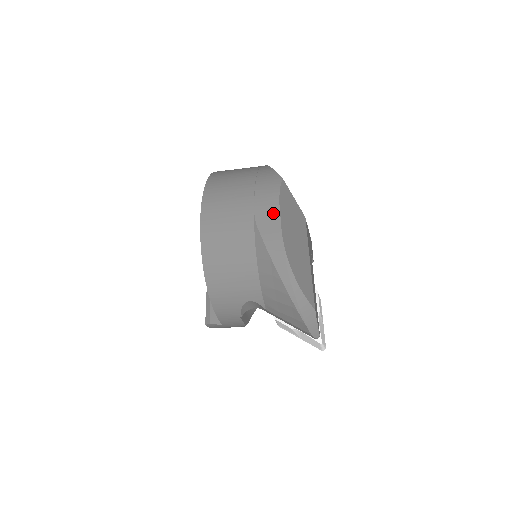
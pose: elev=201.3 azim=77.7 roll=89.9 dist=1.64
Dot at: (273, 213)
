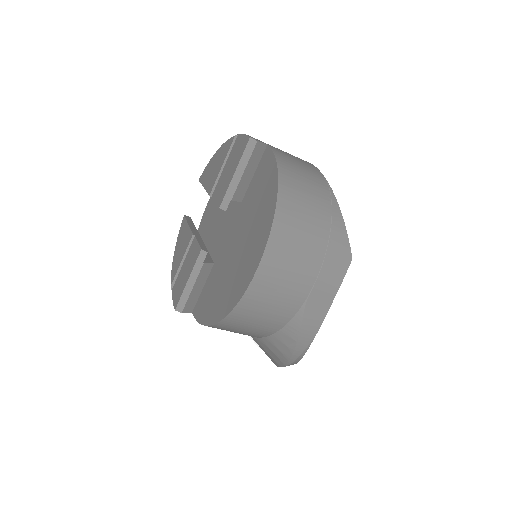
Dot at: (326, 302)
